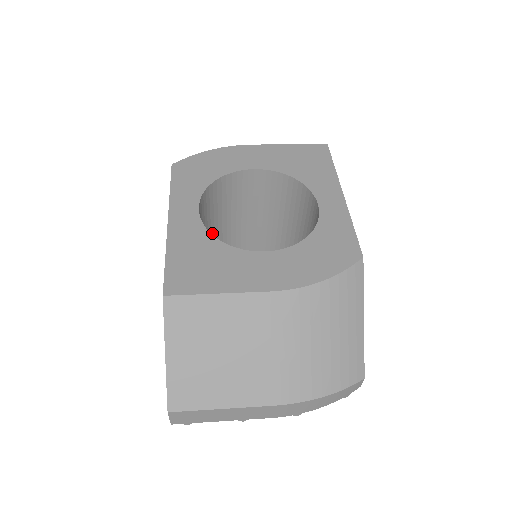
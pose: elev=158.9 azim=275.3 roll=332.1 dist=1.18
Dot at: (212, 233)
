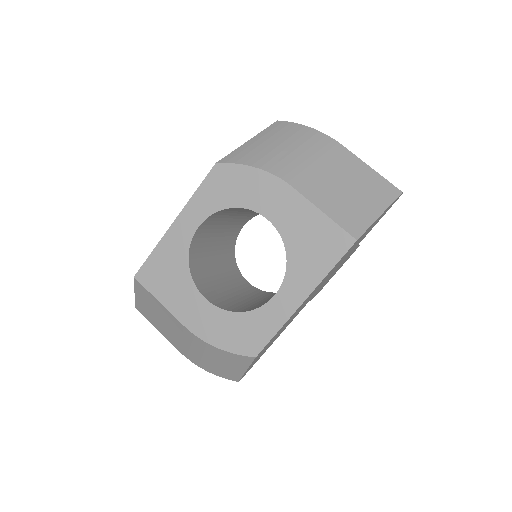
Dot at: (245, 211)
